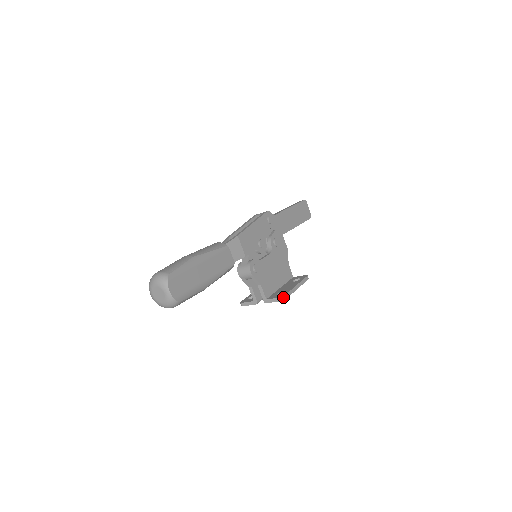
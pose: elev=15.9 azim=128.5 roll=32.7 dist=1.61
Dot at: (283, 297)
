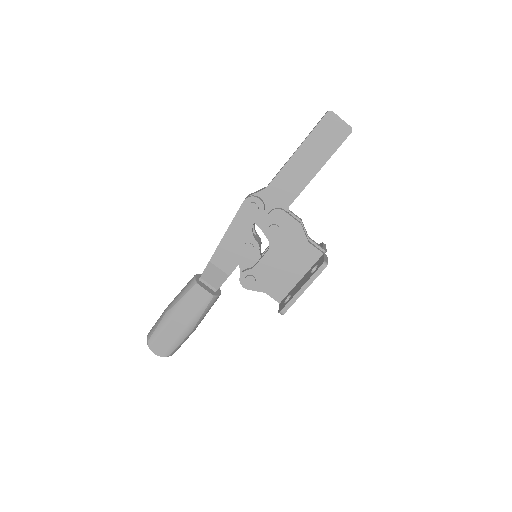
Dot at: (280, 312)
